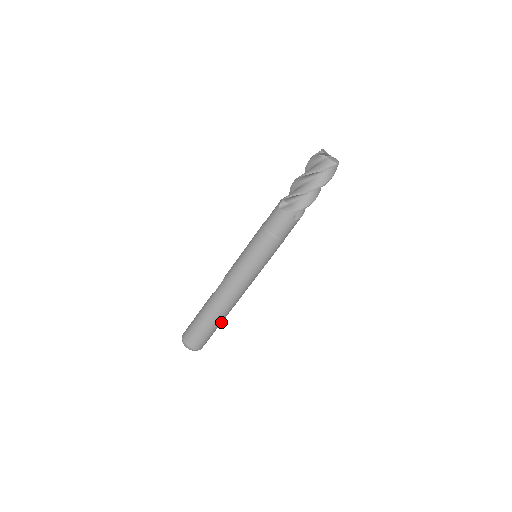
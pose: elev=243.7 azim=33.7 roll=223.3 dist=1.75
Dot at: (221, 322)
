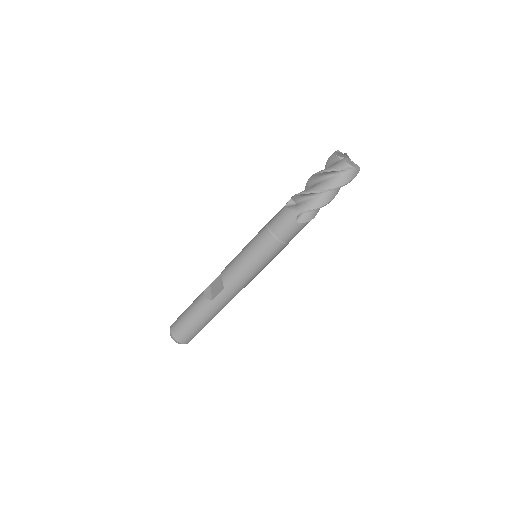
Dot at: occluded
